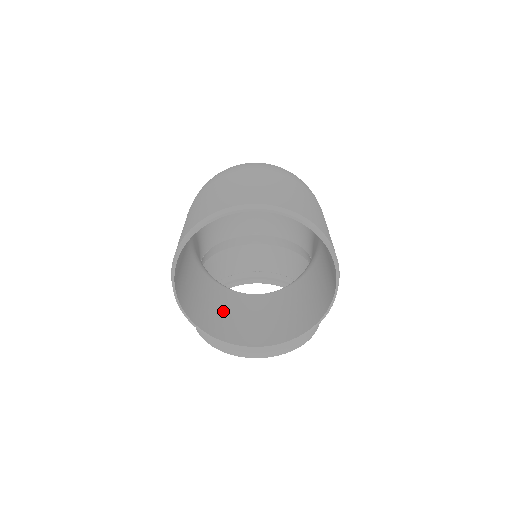
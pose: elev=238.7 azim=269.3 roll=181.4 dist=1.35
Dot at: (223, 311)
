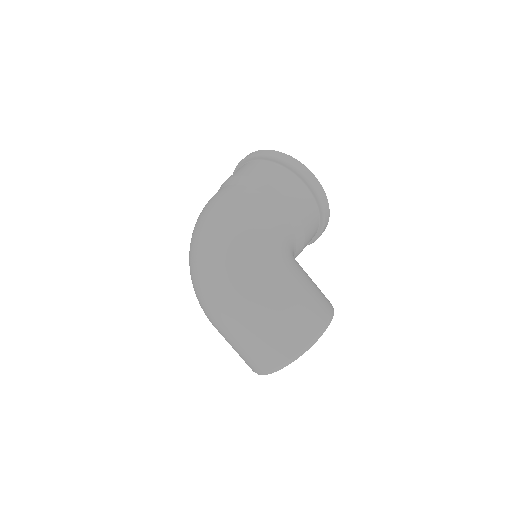
Dot at: occluded
